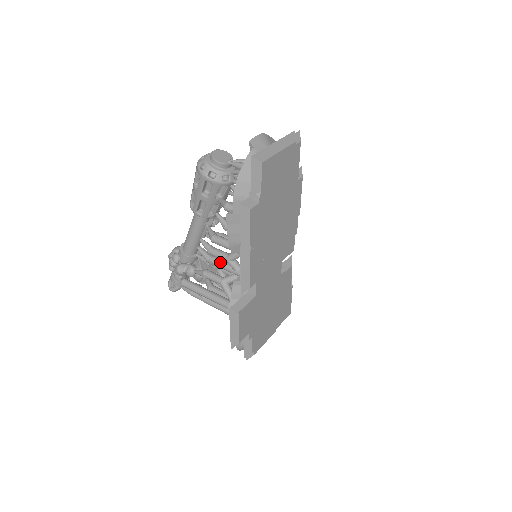
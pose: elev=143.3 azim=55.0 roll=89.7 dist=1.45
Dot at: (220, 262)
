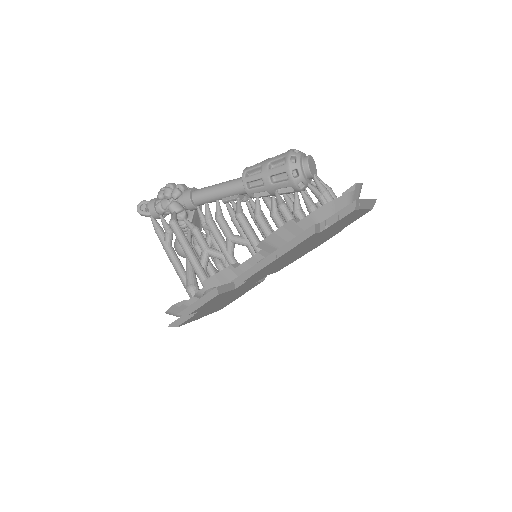
Dot at: (219, 233)
